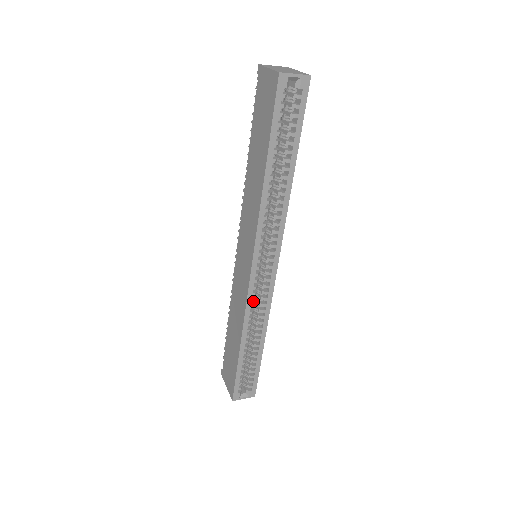
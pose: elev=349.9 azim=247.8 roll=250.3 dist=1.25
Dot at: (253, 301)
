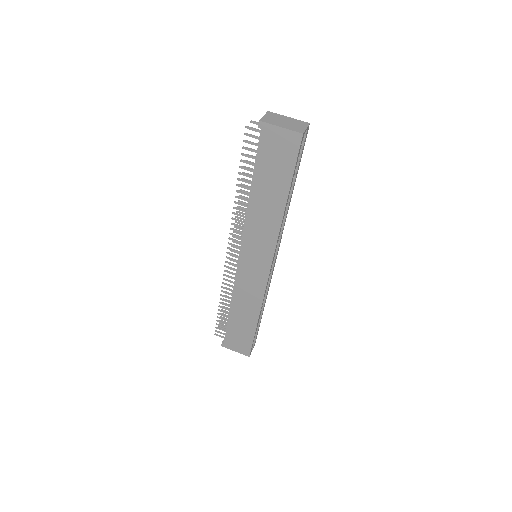
Dot at: occluded
